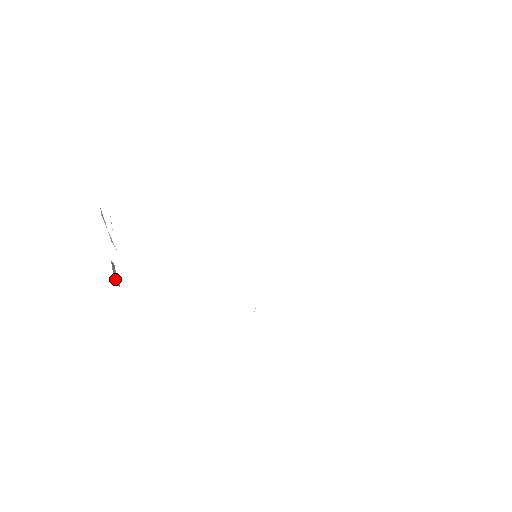
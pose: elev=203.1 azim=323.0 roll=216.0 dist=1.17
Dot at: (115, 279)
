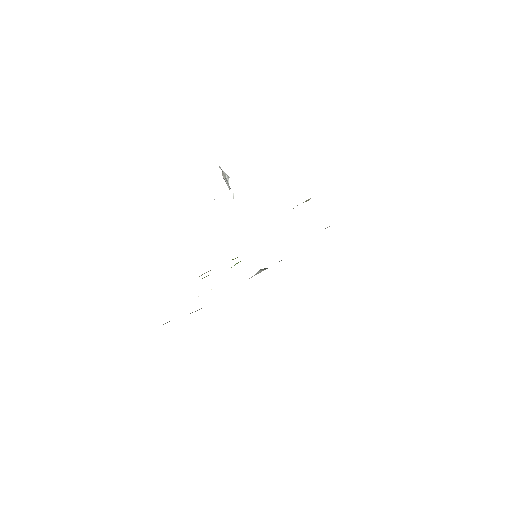
Dot at: occluded
